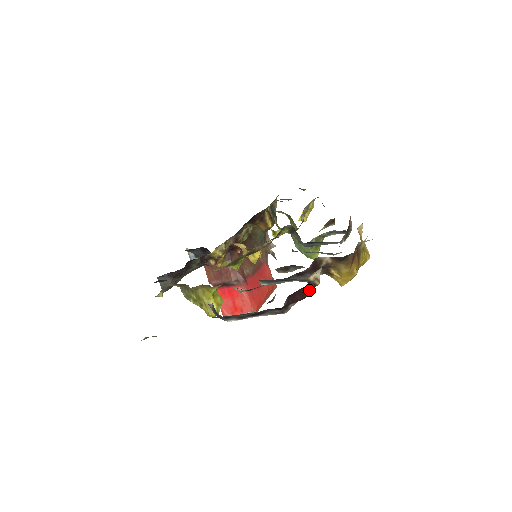
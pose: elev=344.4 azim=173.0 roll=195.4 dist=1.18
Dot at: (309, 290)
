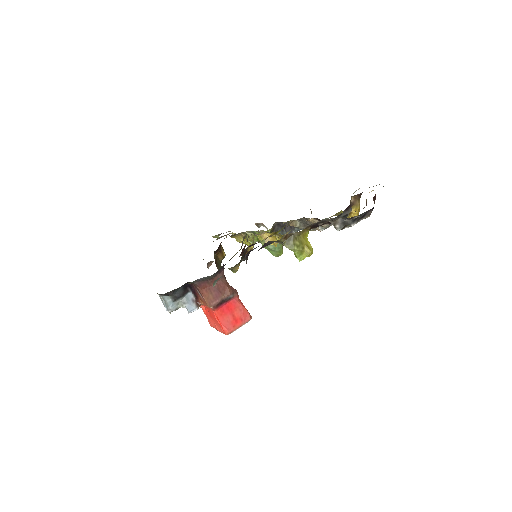
Dot at: (374, 199)
